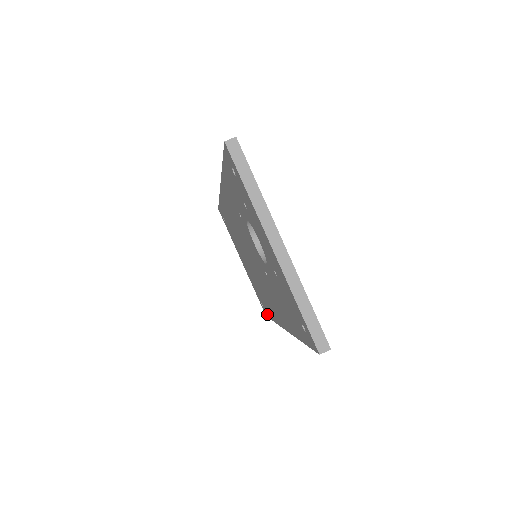
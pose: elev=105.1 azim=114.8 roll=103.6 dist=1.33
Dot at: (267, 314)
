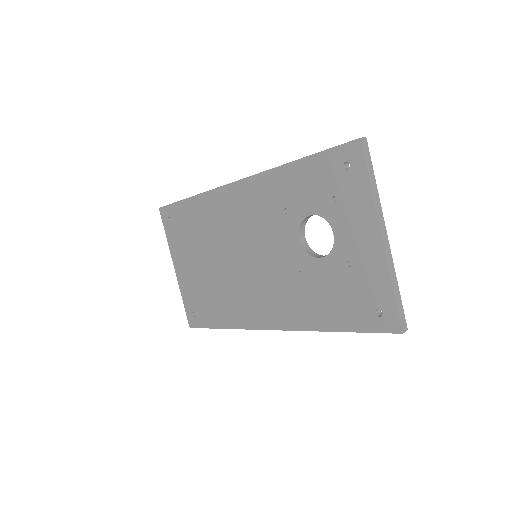
Dot at: (204, 324)
